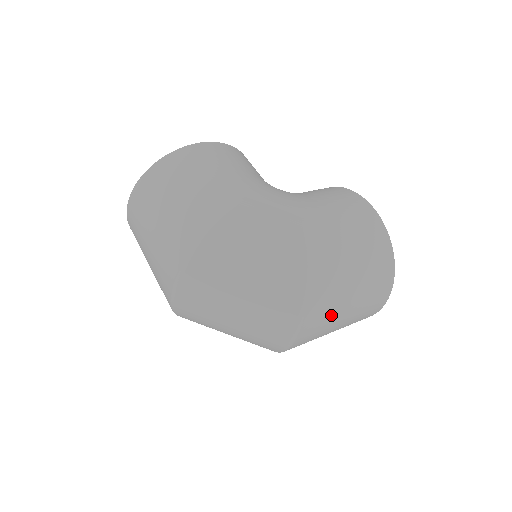
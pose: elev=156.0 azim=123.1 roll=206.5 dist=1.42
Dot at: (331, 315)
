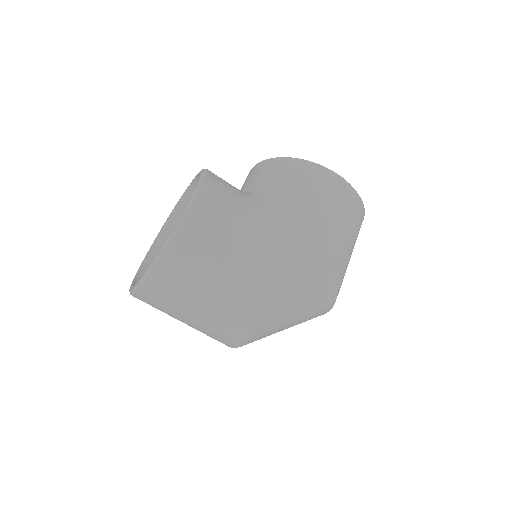
Dot at: occluded
